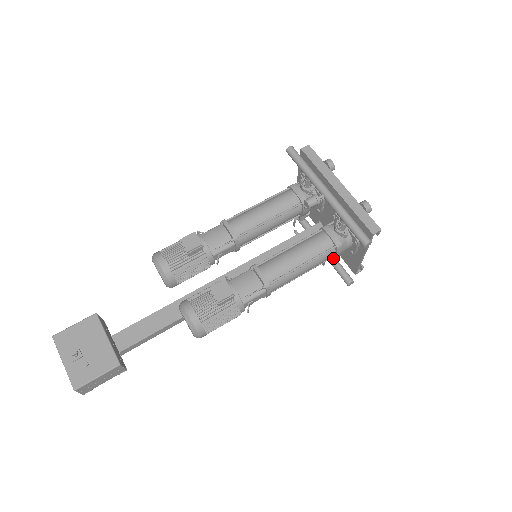
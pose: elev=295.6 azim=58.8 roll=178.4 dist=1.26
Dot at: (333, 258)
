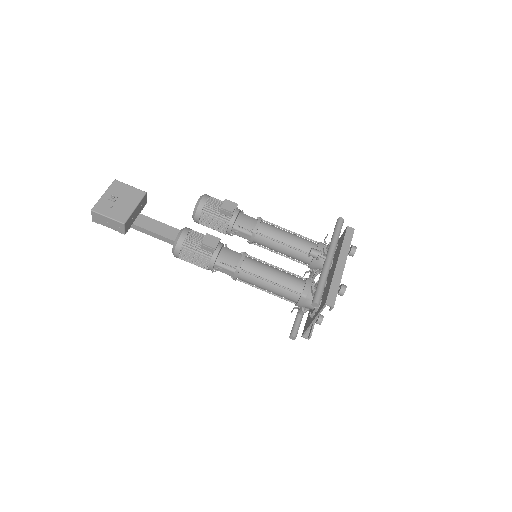
Dot at: (296, 304)
